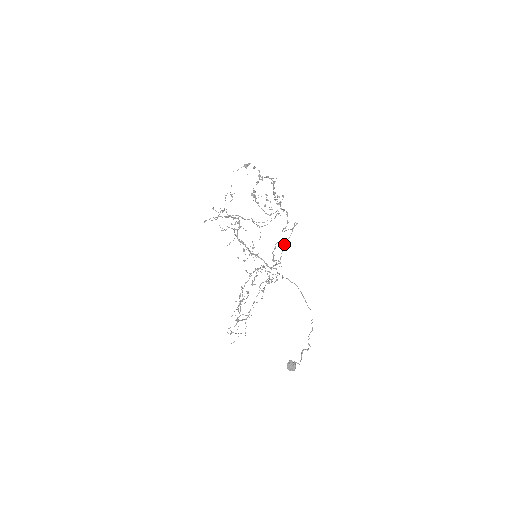
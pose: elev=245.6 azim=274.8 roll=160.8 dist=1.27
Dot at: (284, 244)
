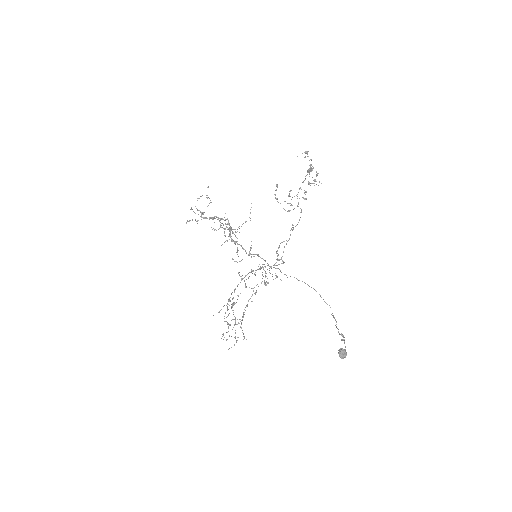
Dot at: (286, 244)
